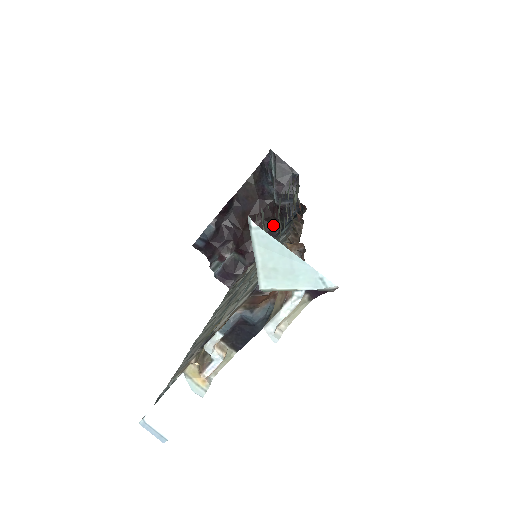
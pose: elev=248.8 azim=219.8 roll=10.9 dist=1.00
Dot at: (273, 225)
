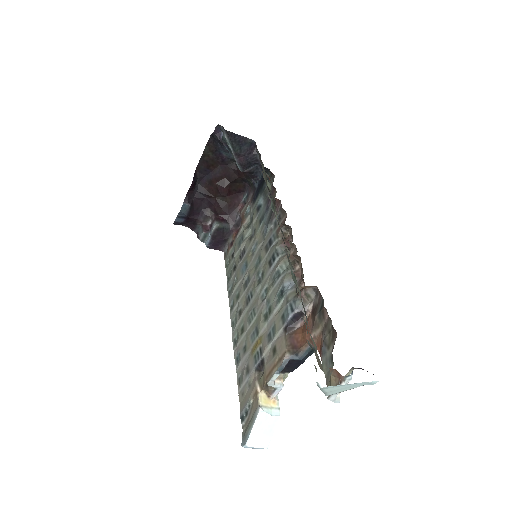
Dot at: (241, 184)
